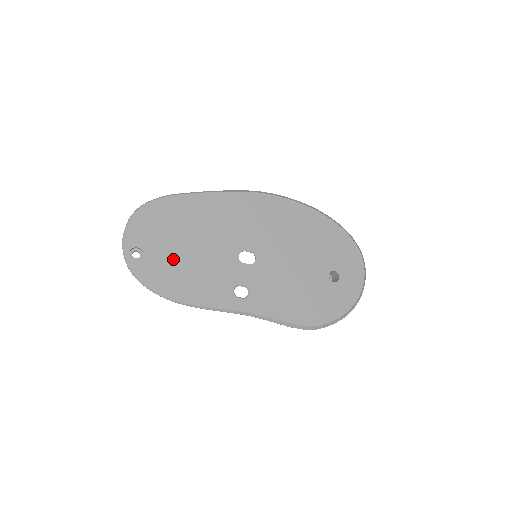
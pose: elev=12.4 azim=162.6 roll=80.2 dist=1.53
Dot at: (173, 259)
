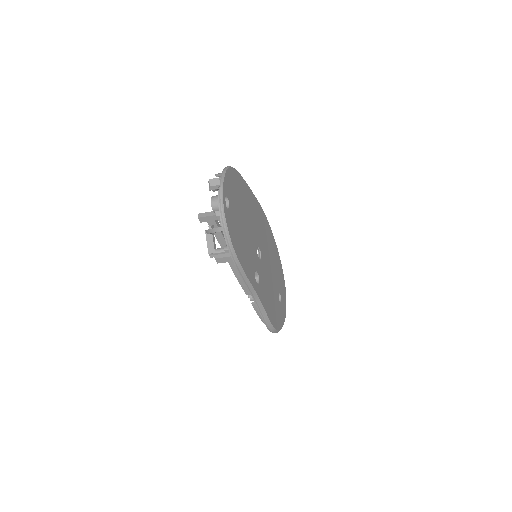
Dot at: (238, 224)
